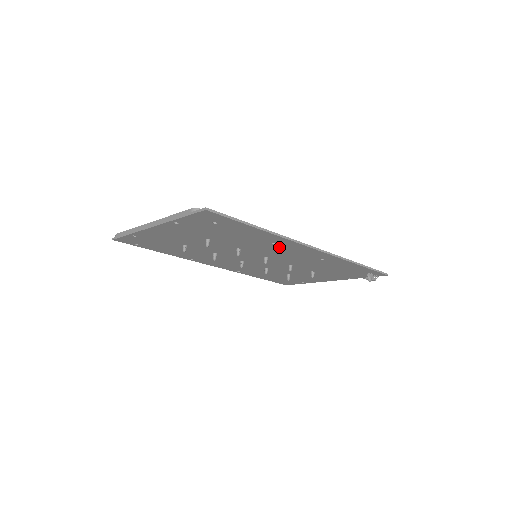
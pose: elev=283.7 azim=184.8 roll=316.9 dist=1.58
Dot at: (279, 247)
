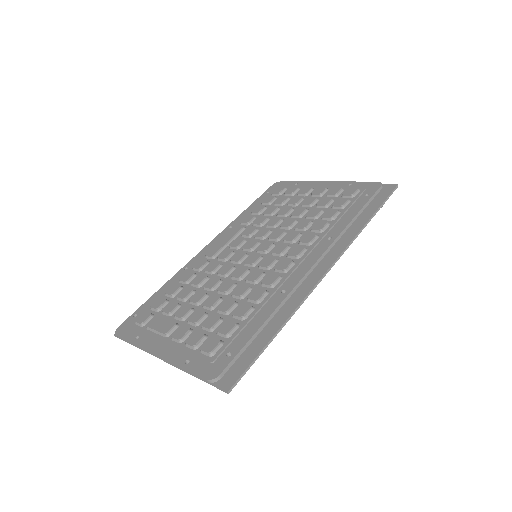
Dot at: occluded
